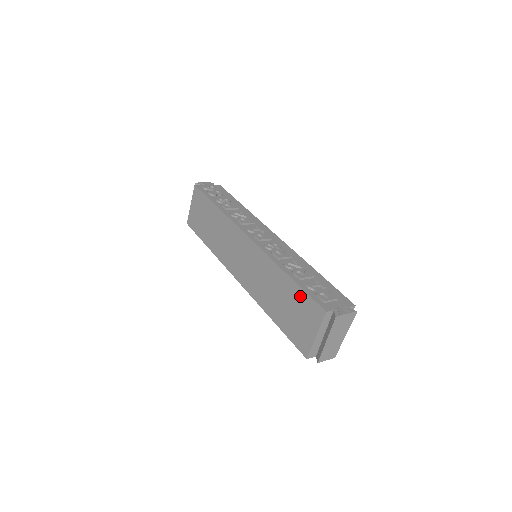
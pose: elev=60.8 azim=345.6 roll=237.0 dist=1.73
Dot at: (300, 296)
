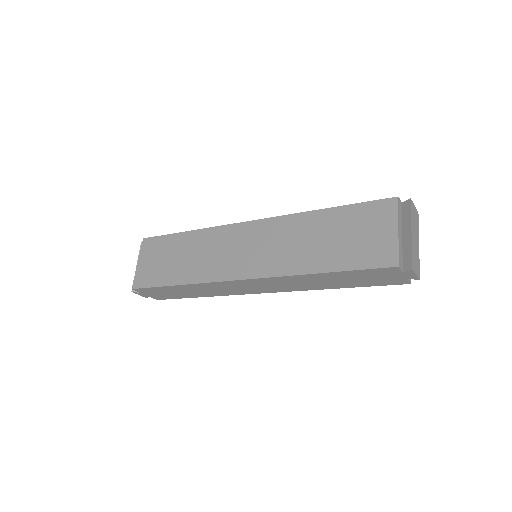
Dot at: (354, 212)
